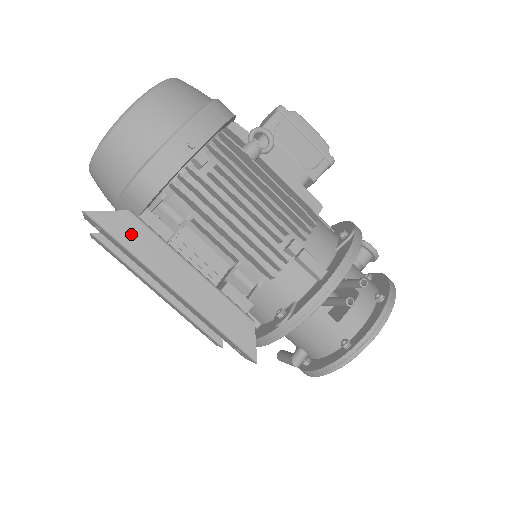
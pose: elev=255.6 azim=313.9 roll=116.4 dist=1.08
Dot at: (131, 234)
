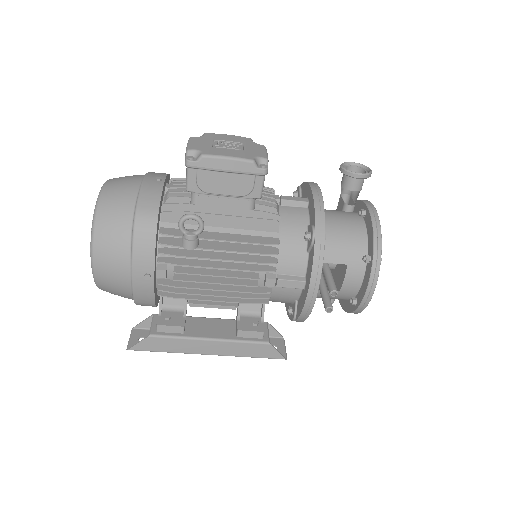
Dot at: (160, 346)
